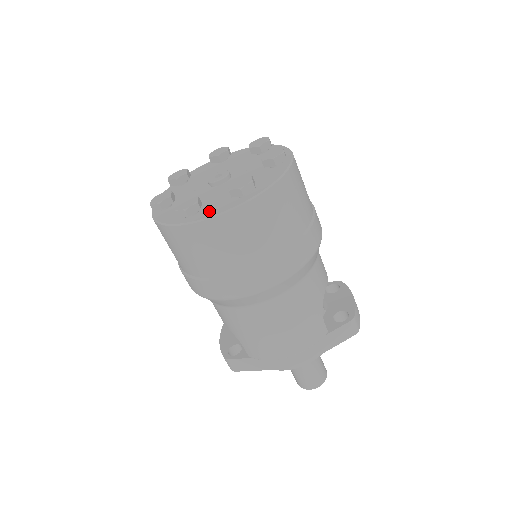
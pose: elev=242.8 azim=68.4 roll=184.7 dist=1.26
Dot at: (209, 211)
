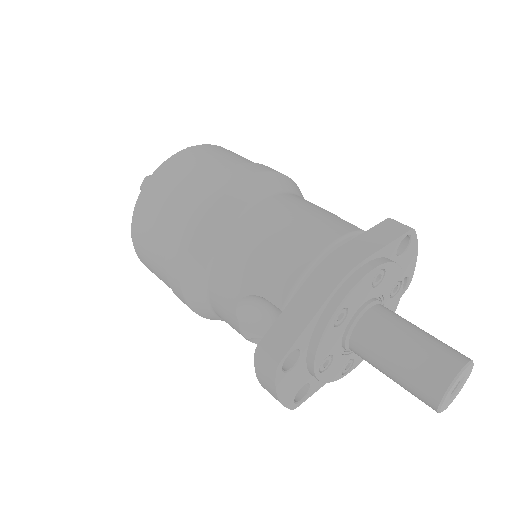
Dot at: occluded
